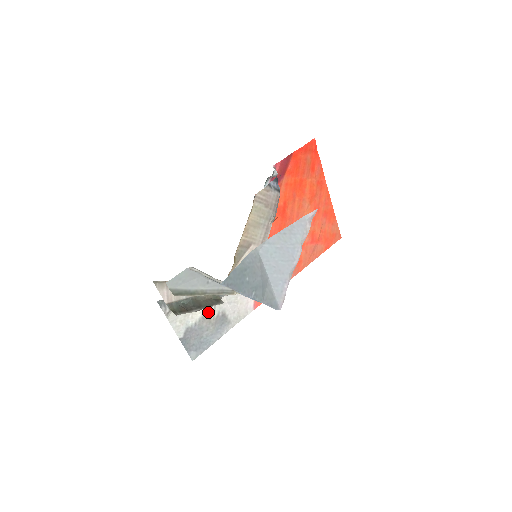
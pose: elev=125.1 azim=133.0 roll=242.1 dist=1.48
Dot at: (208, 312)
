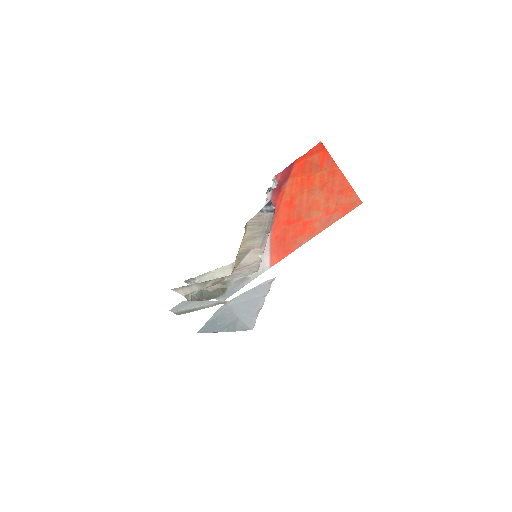
Dot at: occluded
